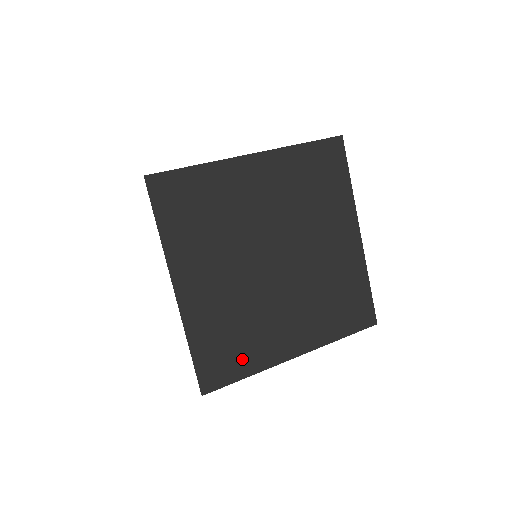
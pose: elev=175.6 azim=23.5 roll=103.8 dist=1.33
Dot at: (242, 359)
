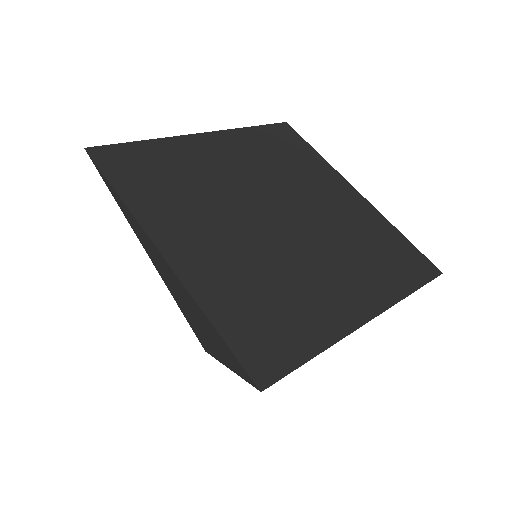
Dot at: (297, 330)
